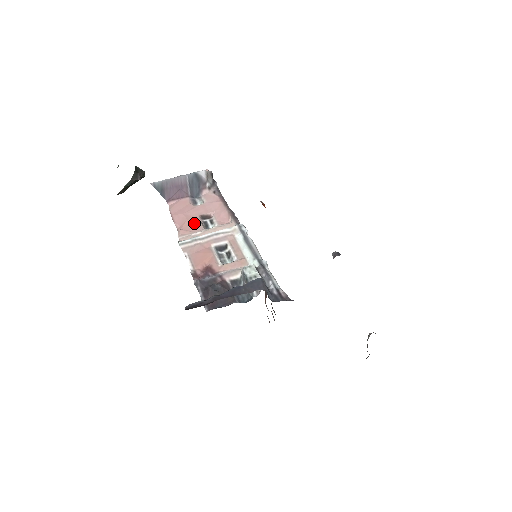
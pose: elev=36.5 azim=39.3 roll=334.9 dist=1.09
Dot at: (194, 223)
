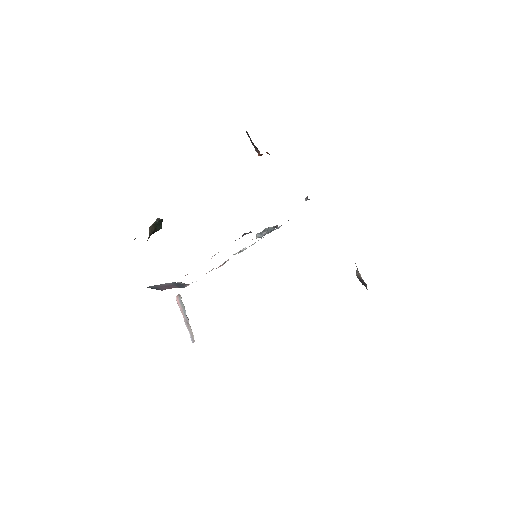
Dot at: occluded
